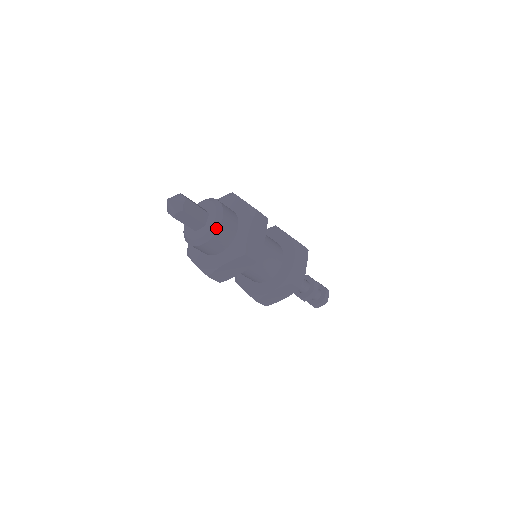
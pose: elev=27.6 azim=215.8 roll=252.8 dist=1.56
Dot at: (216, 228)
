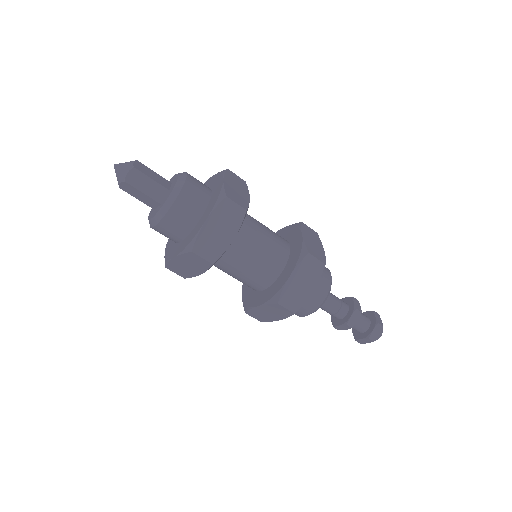
Dot at: (165, 210)
